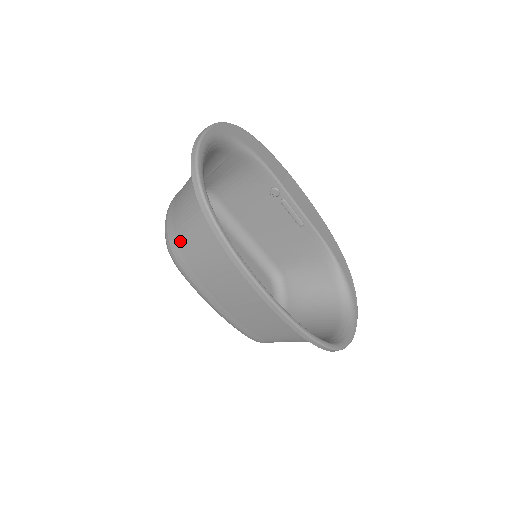
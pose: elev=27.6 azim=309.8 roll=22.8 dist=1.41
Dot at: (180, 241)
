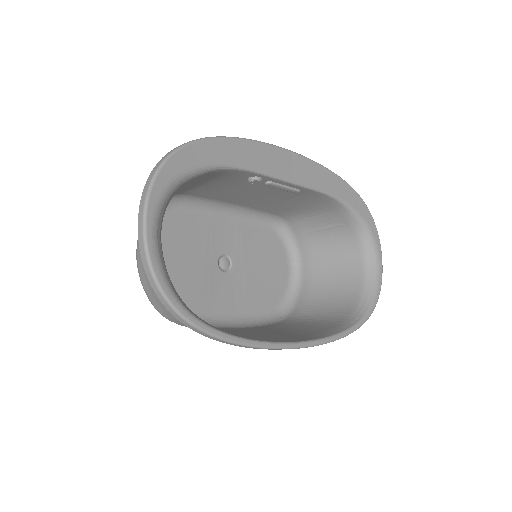
Dot at: (171, 317)
